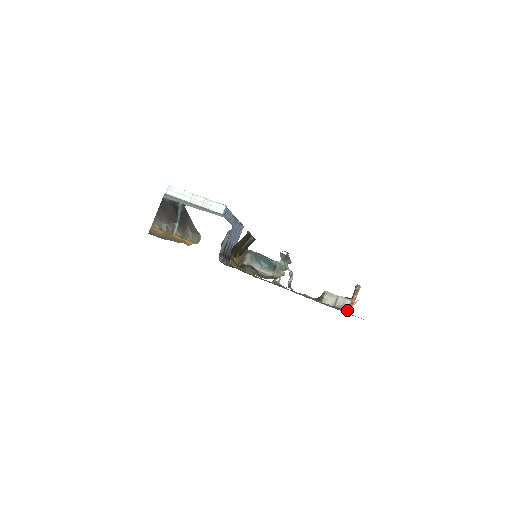
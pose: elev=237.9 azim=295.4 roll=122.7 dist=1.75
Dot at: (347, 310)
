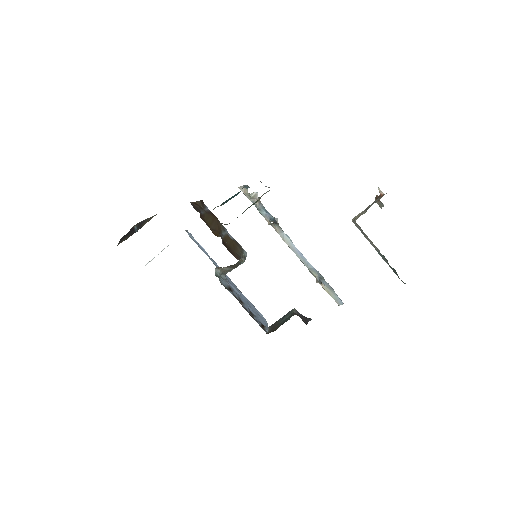
Dot at: occluded
